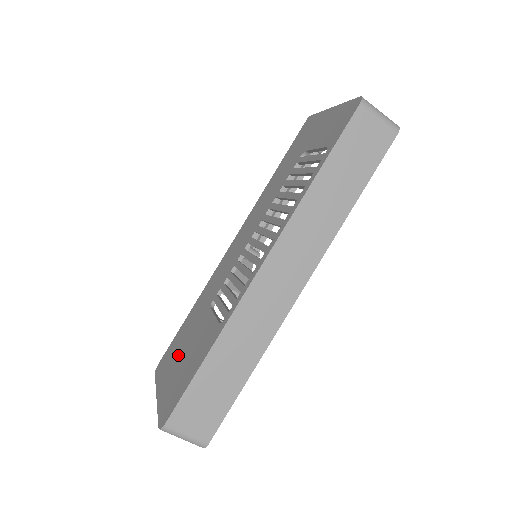
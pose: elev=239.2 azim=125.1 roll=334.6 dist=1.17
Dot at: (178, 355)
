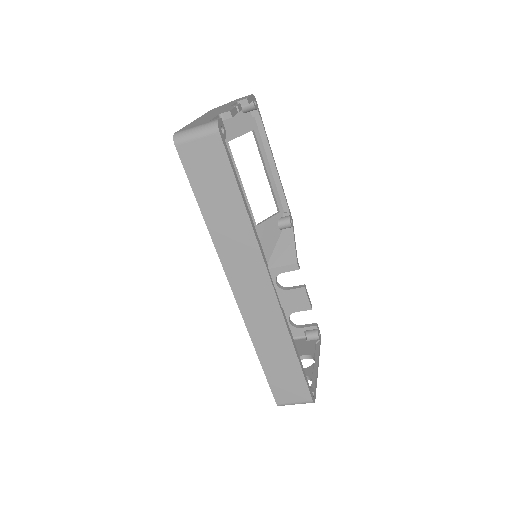
Dot at: occluded
